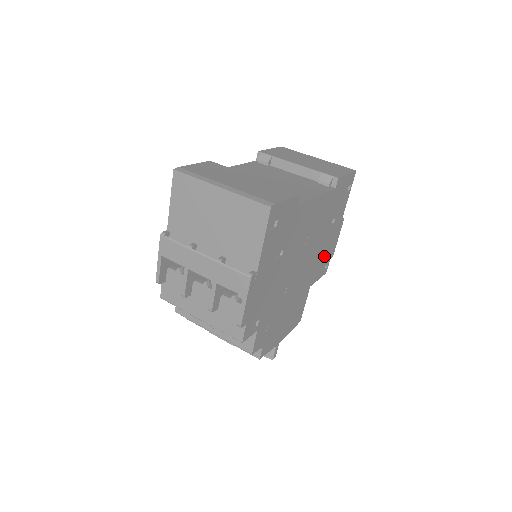
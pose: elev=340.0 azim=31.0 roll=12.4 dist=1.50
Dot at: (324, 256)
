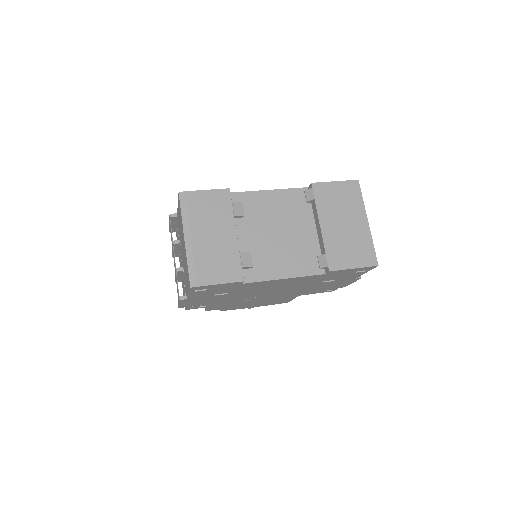
Dot at: (322, 288)
